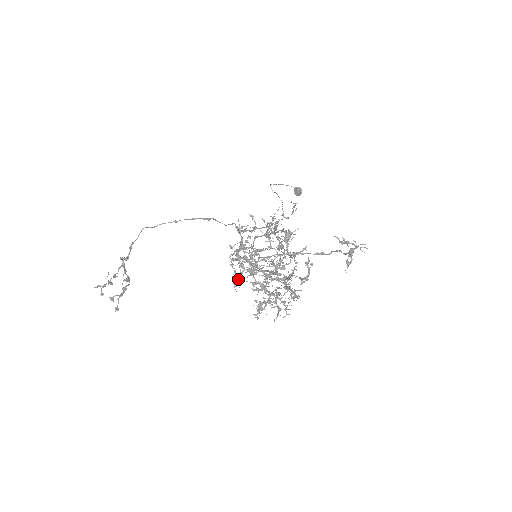
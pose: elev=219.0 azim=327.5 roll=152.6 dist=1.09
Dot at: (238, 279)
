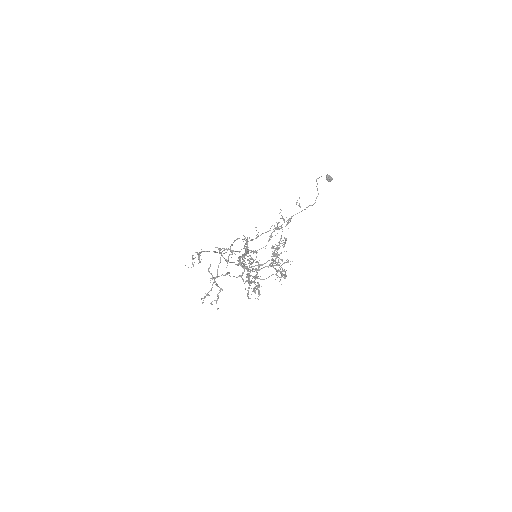
Dot at: (247, 276)
